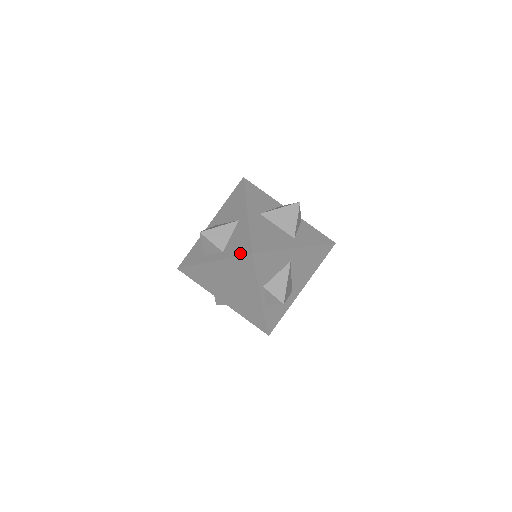
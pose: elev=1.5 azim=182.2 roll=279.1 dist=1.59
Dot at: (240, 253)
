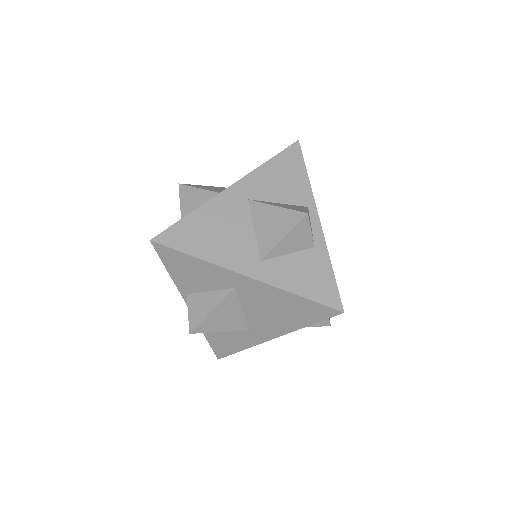
Dot at: occluded
